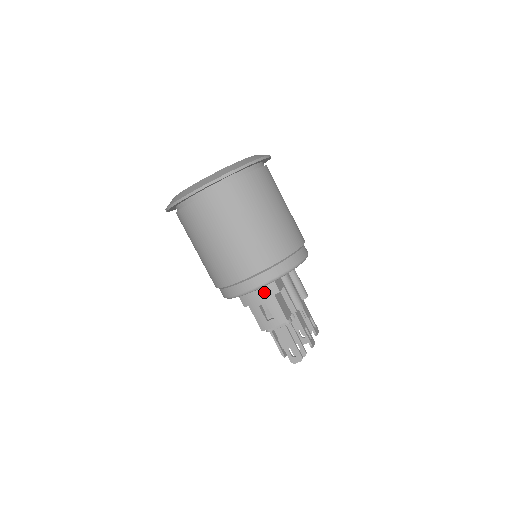
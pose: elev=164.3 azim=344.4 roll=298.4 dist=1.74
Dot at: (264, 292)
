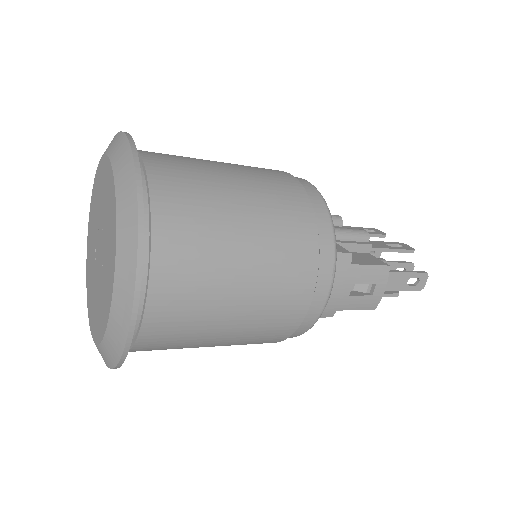
Dot at: (339, 277)
